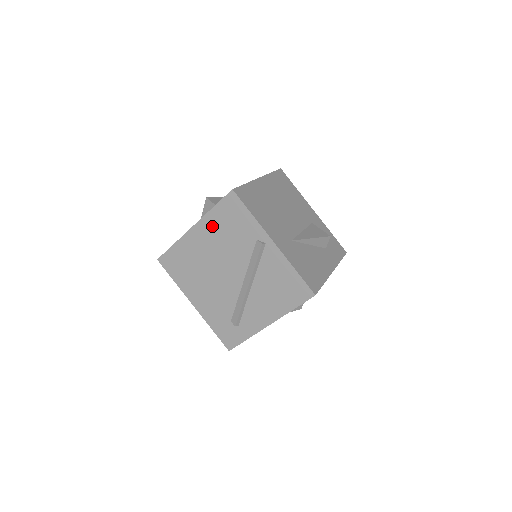
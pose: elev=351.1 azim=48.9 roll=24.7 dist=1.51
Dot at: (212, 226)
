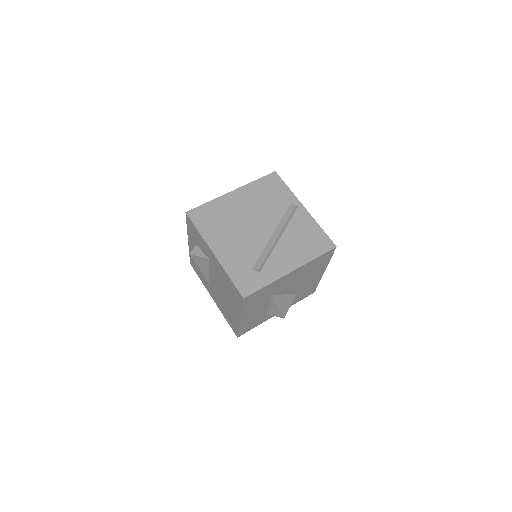
Dot at: (252, 192)
